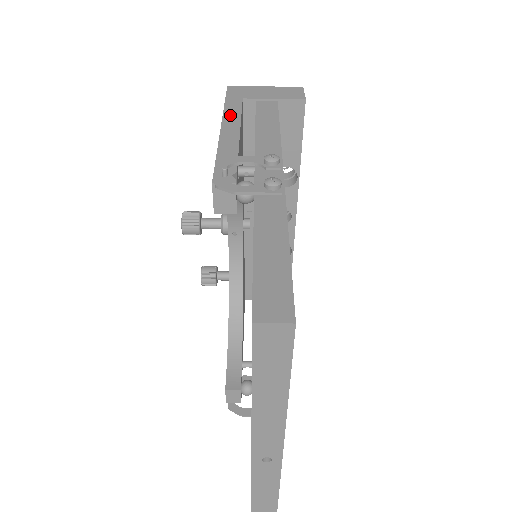
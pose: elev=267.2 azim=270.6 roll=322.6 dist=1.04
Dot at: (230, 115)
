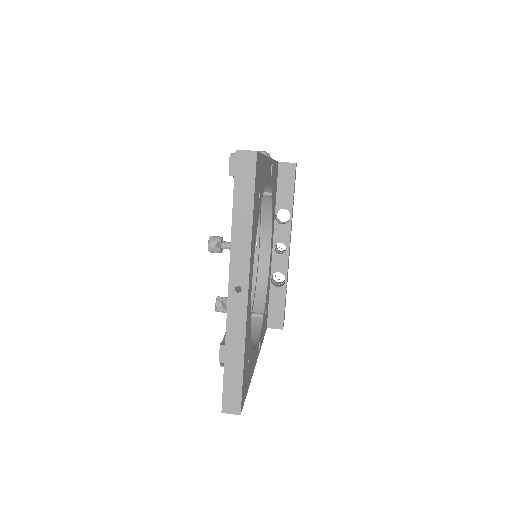
Dot at: occluded
